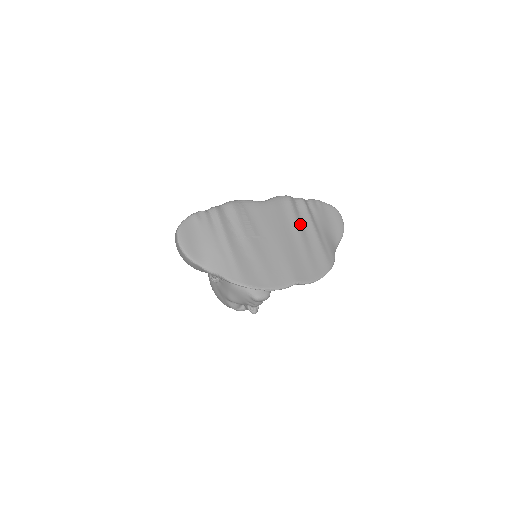
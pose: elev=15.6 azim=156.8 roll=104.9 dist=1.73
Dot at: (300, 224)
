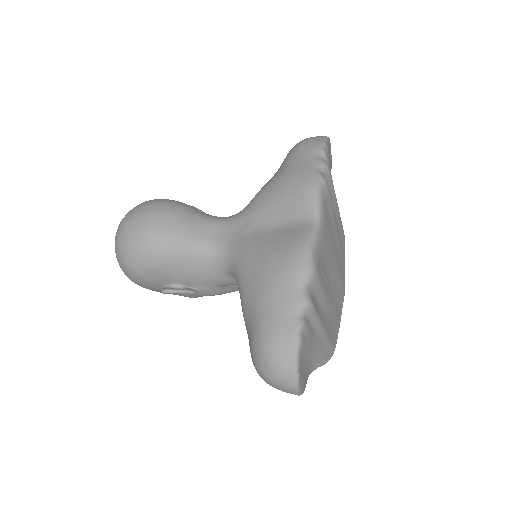
Dot at: occluded
